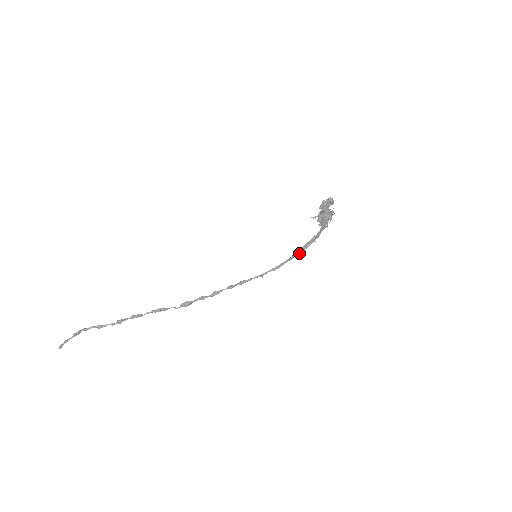
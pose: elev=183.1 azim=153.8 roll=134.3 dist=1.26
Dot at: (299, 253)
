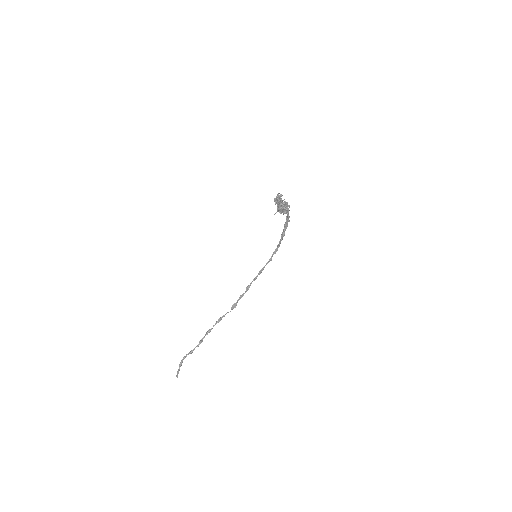
Dot at: (284, 234)
